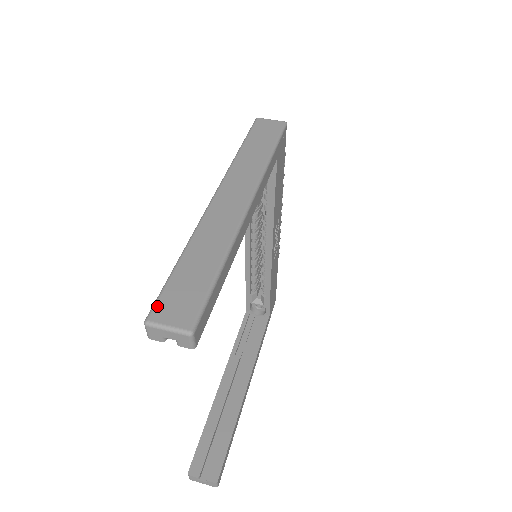
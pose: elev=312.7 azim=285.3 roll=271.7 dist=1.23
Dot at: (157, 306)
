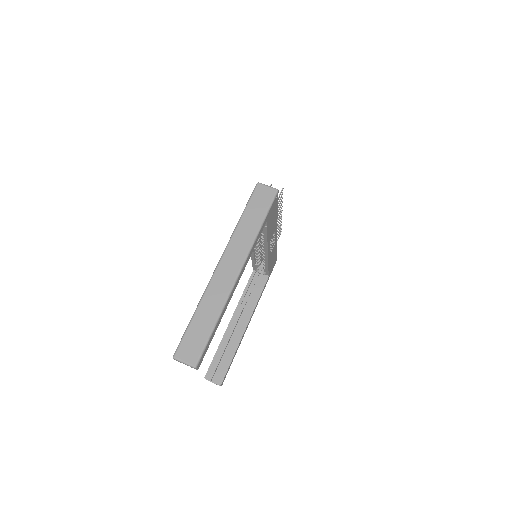
Dot at: (179, 348)
